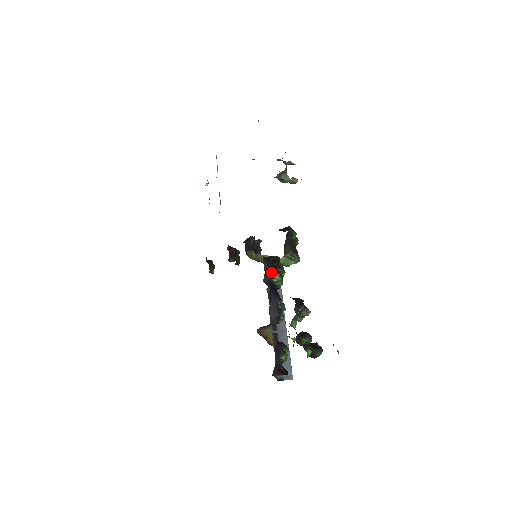
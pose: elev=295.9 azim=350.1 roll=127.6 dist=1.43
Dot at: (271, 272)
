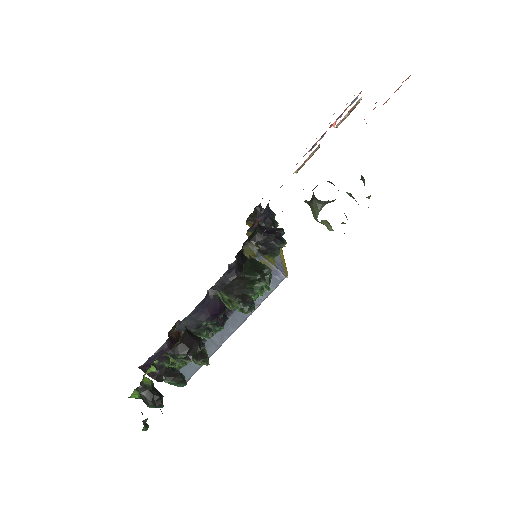
Dot at: occluded
